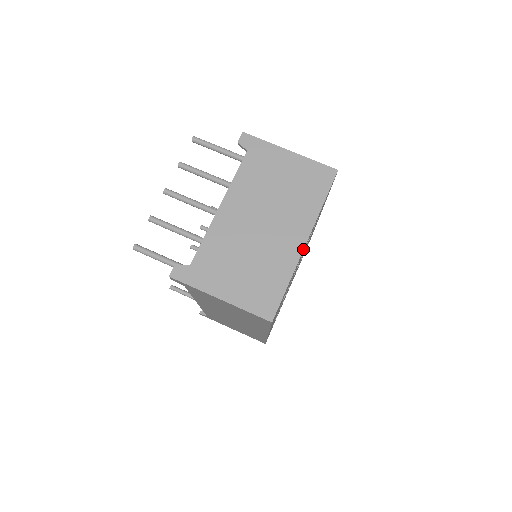
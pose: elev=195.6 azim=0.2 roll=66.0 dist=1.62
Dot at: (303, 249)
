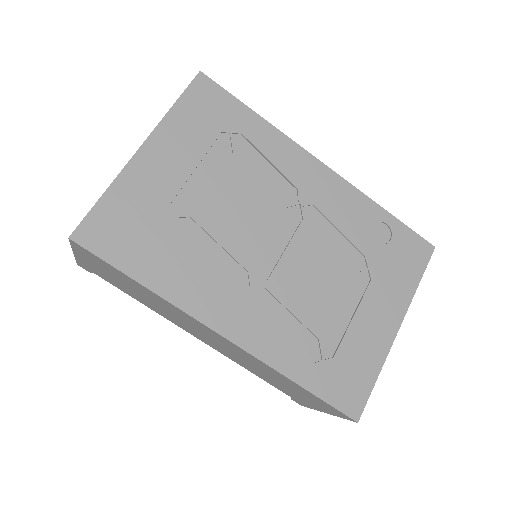
Dot at: (134, 155)
